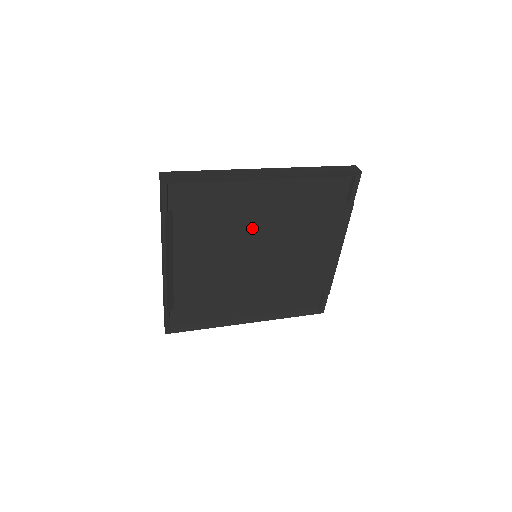
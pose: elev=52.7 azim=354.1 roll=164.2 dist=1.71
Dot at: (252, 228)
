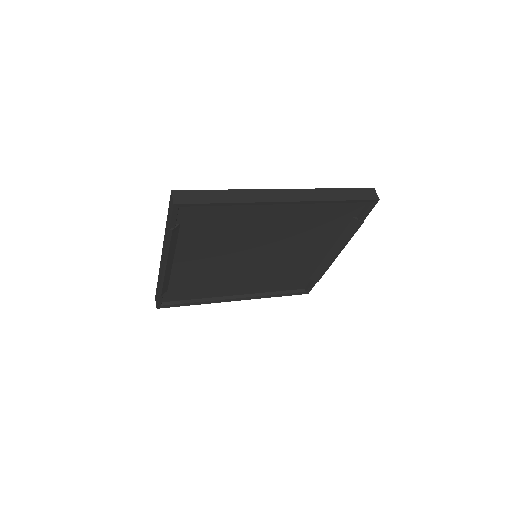
Dot at: (258, 237)
